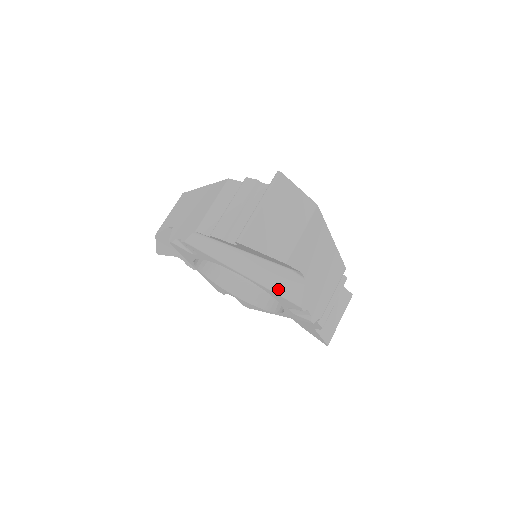
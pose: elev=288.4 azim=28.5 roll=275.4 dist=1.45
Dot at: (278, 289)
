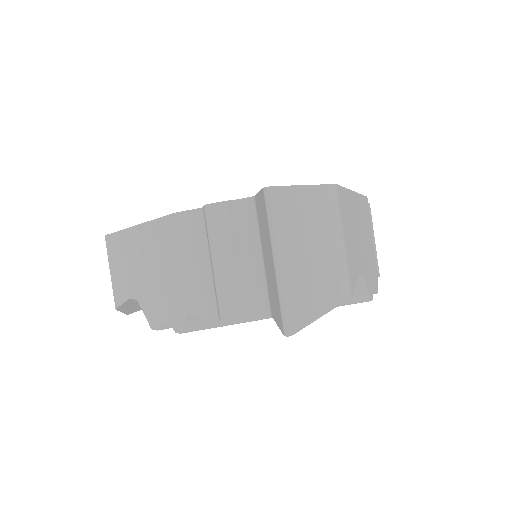
Dot at: occluded
